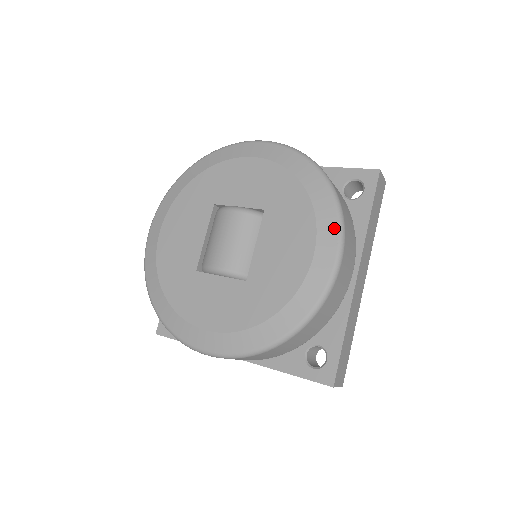
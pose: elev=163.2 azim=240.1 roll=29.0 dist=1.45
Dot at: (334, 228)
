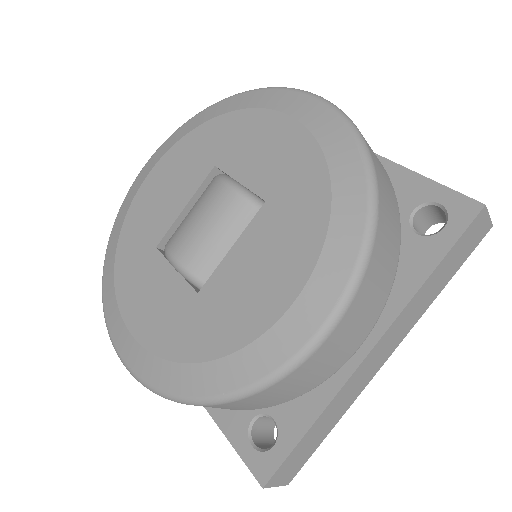
Dot at: (342, 276)
